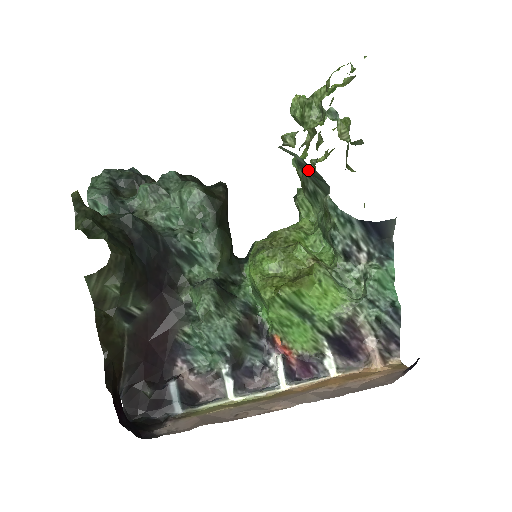
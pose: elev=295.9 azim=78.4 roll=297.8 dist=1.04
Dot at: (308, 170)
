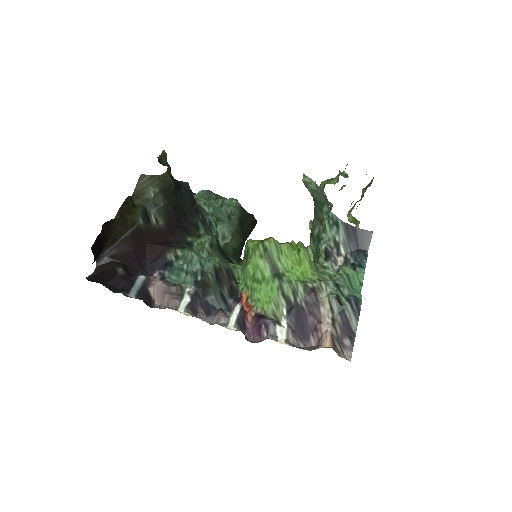
Dot at: (318, 200)
